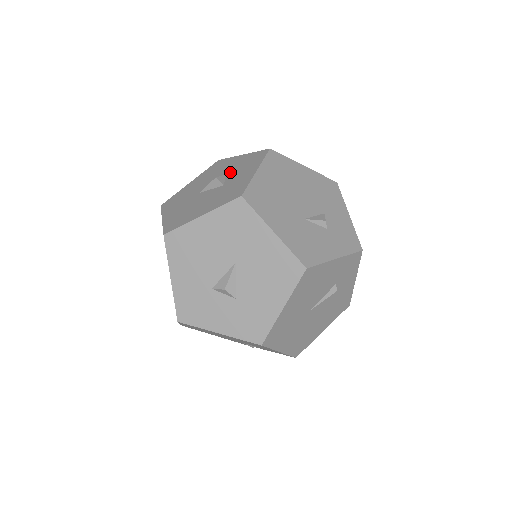
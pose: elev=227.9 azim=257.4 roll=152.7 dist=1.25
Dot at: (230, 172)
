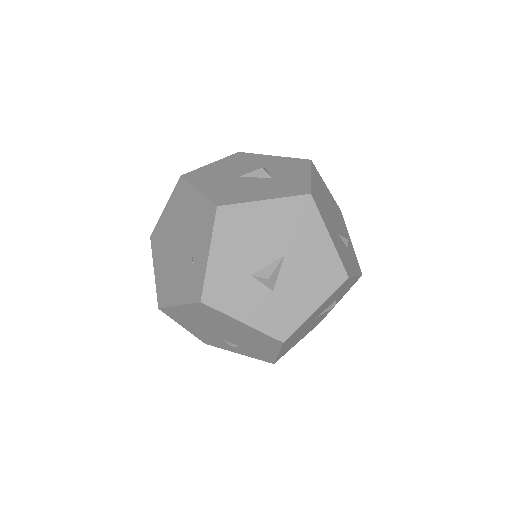
Dot at: (271, 168)
